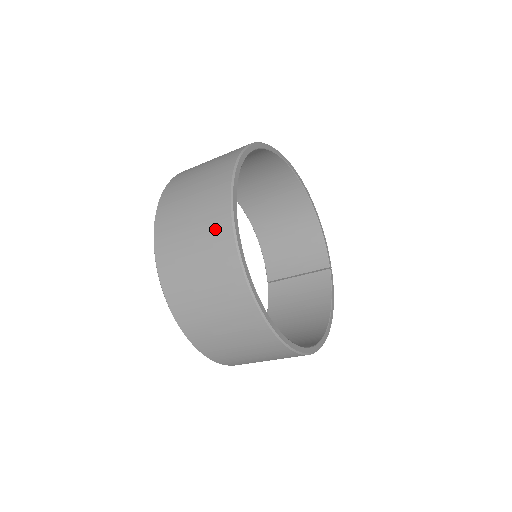
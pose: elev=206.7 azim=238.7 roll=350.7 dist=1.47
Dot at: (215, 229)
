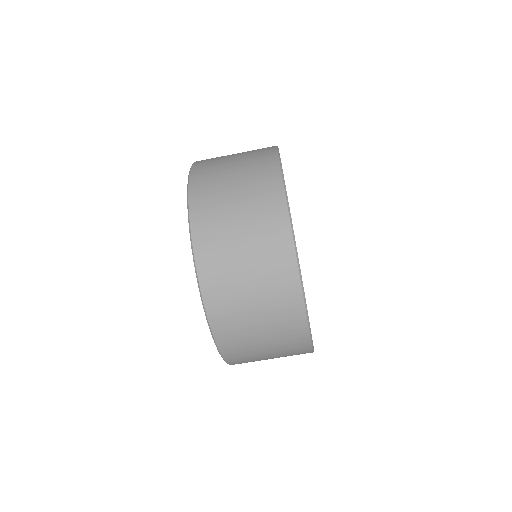
Dot at: (273, 243)
